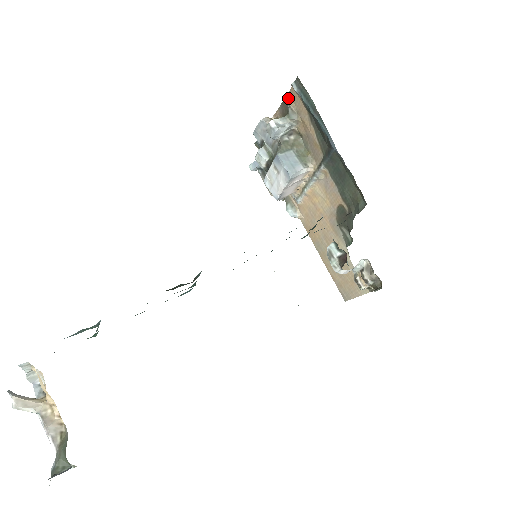
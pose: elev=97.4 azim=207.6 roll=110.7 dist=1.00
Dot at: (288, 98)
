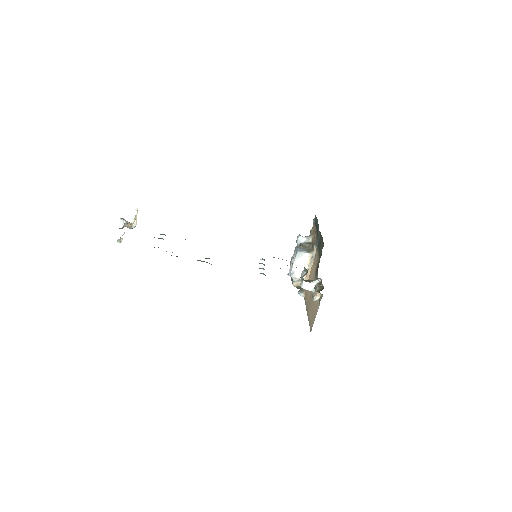
Dot at: (312, 230)
